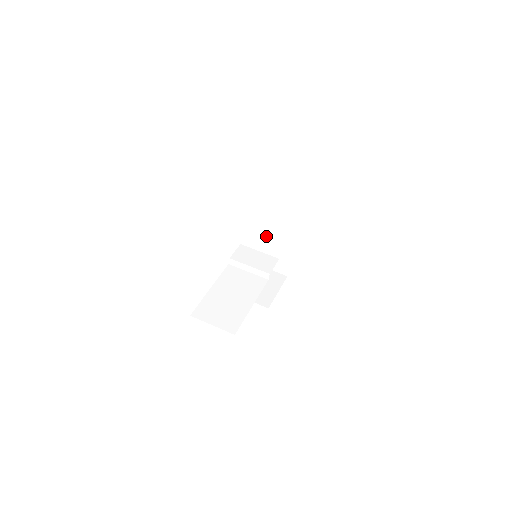
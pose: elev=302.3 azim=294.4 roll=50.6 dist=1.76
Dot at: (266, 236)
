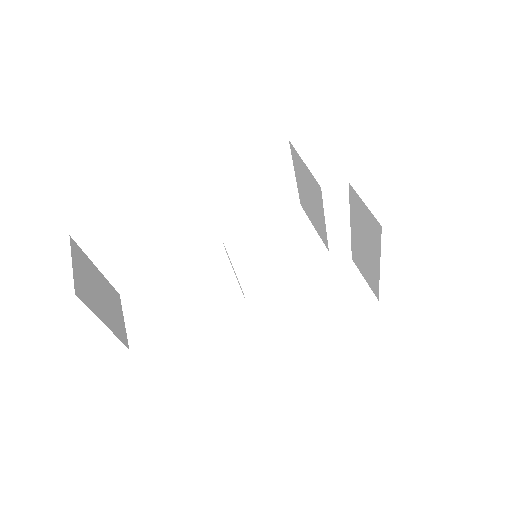
Dot at: (355, 227)
